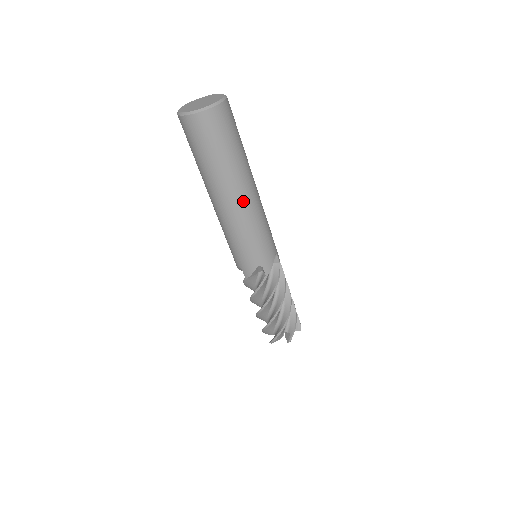
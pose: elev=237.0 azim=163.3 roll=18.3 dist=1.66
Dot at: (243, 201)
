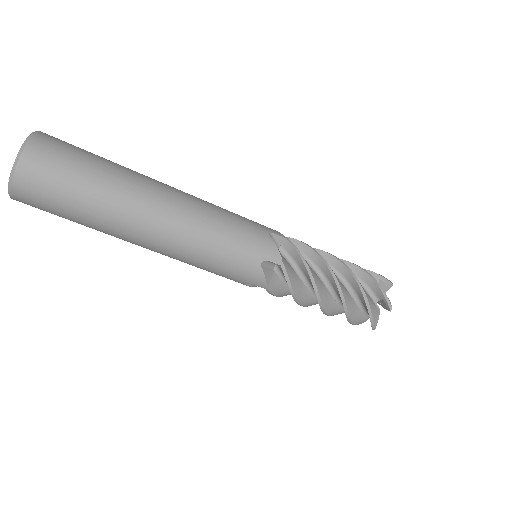
Dot at: (152, 244)
